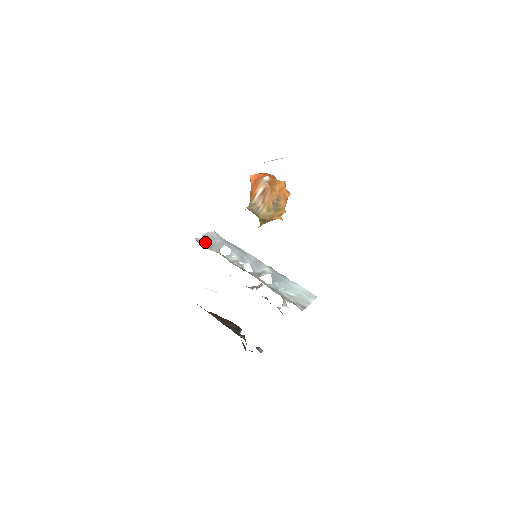
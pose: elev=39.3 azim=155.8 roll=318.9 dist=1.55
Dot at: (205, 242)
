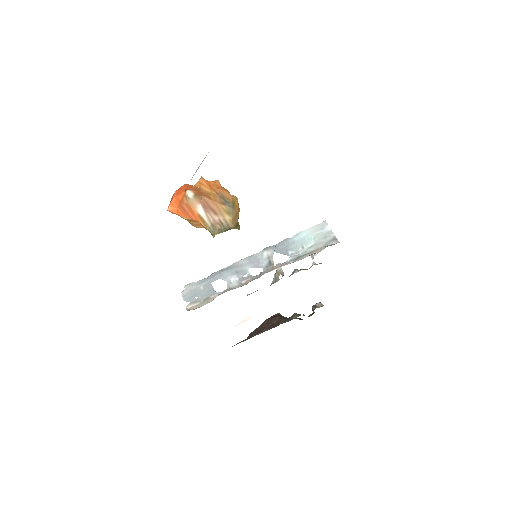
Dot at: (196, 302)
